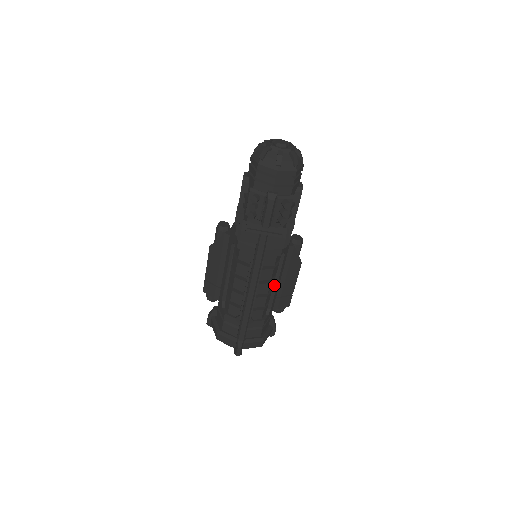
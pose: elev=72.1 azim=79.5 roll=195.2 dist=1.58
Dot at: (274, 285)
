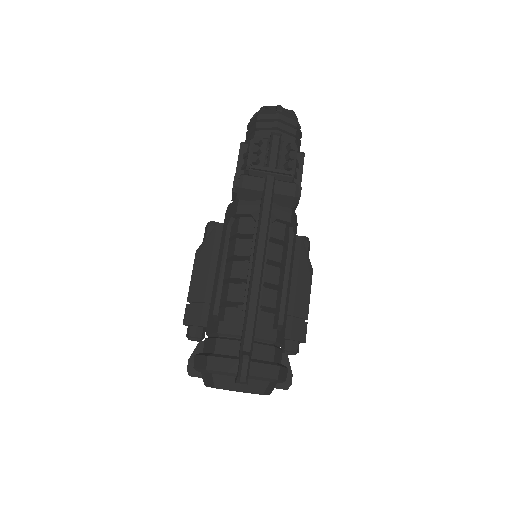
Dot at: (284, 284)
